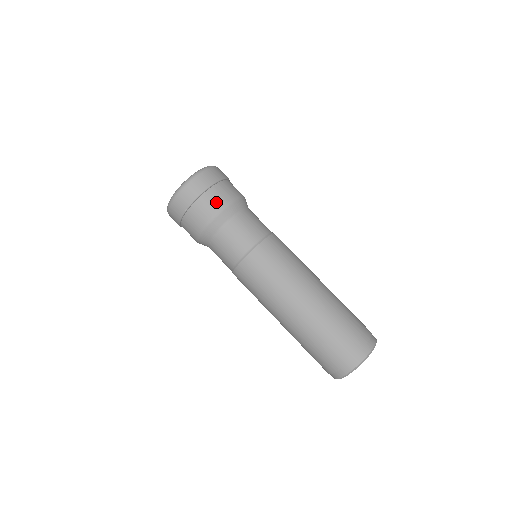
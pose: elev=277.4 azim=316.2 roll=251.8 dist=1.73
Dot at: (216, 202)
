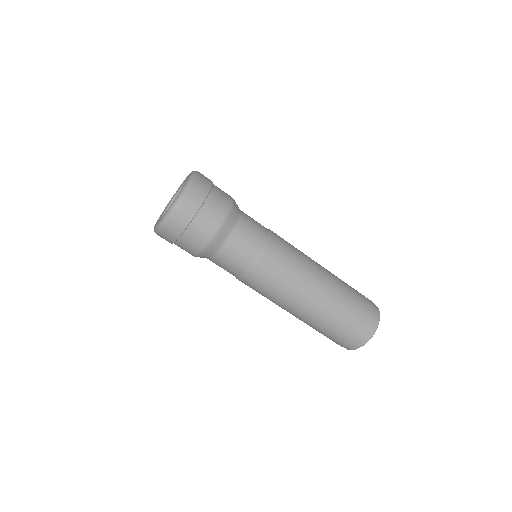
Dot at: (219, 209)
